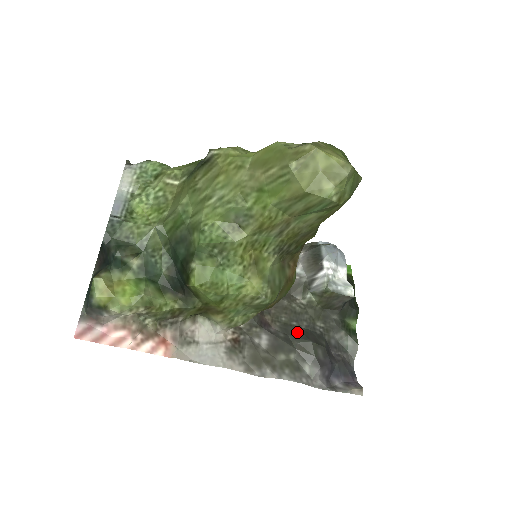
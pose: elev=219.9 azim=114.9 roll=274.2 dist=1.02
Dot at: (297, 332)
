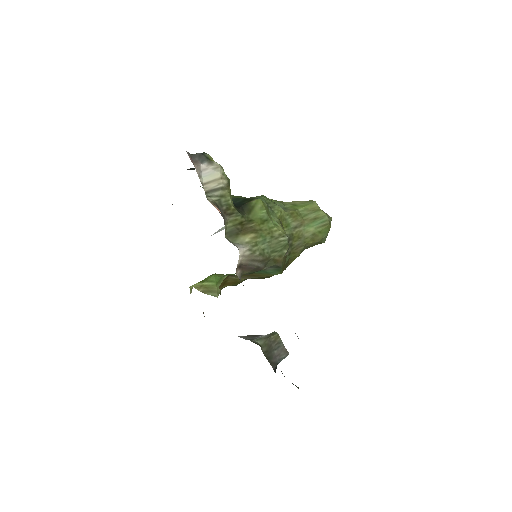
Dot at: occluded
